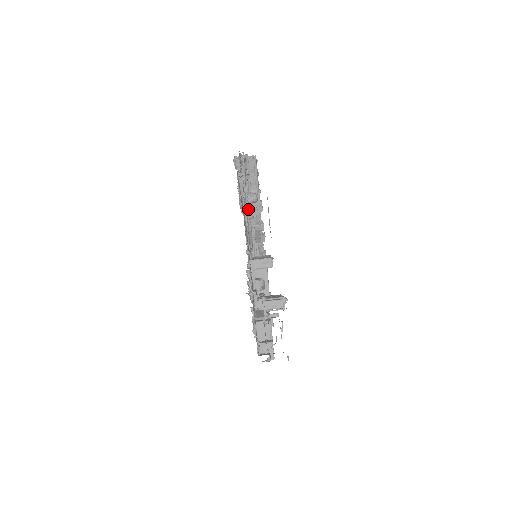
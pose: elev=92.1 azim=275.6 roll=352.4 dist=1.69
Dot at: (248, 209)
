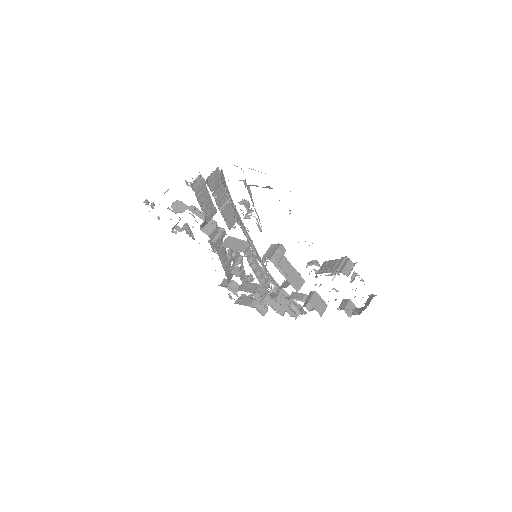
Dot at: (246, 218)
